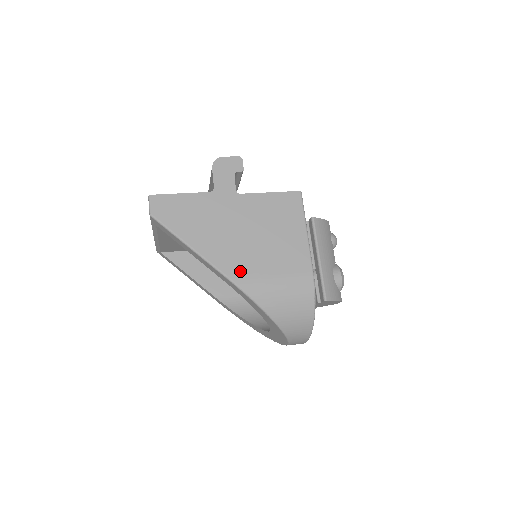
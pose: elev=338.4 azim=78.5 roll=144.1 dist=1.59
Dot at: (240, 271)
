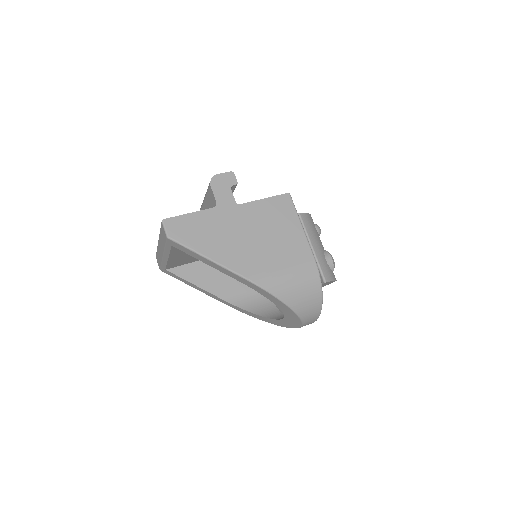
Dot at: (256, 271)
